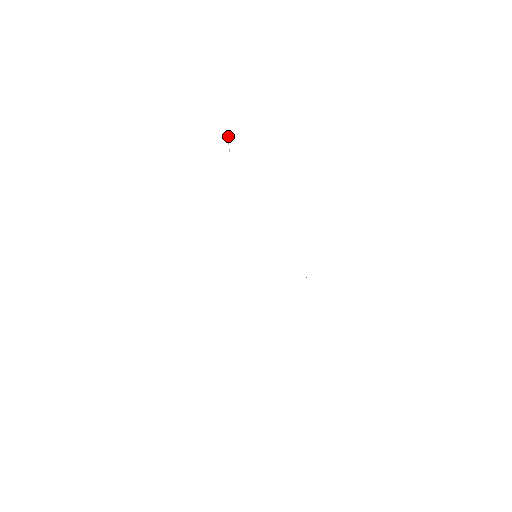
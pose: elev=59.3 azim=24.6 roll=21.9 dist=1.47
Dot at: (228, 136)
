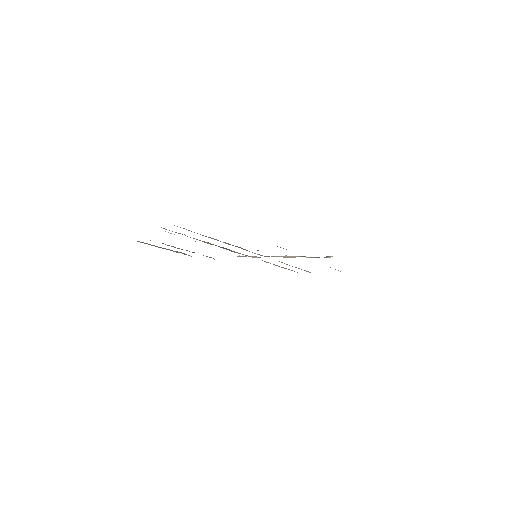
Dot at: occluded
